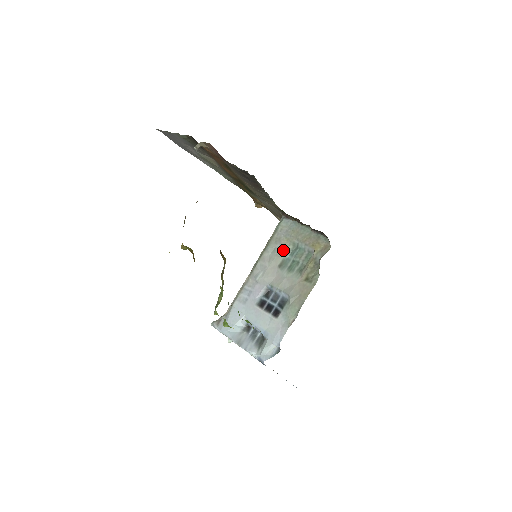
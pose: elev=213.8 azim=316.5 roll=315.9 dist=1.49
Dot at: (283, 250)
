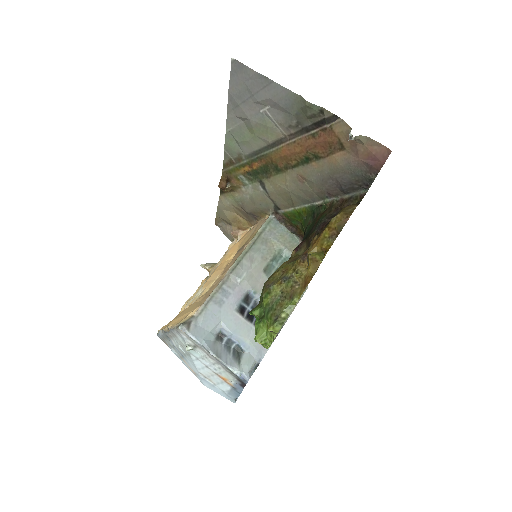
Dot at: (269, 254)
